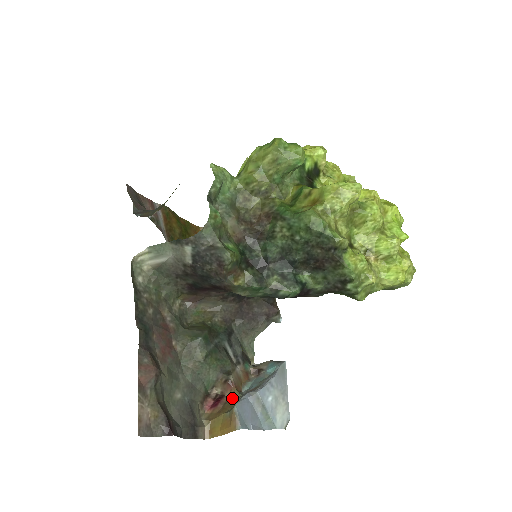
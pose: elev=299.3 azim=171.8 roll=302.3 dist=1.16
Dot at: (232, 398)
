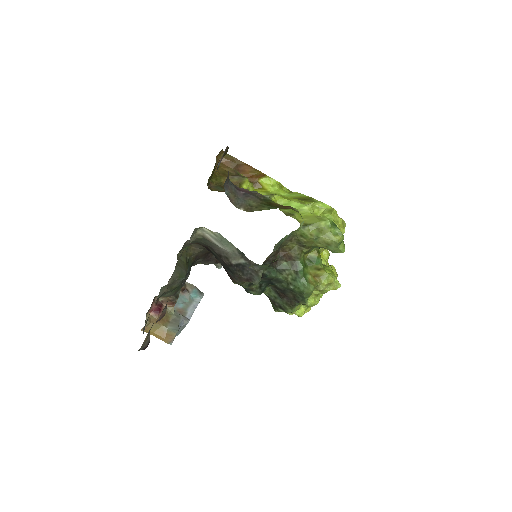
Dot at: (169, 312)
